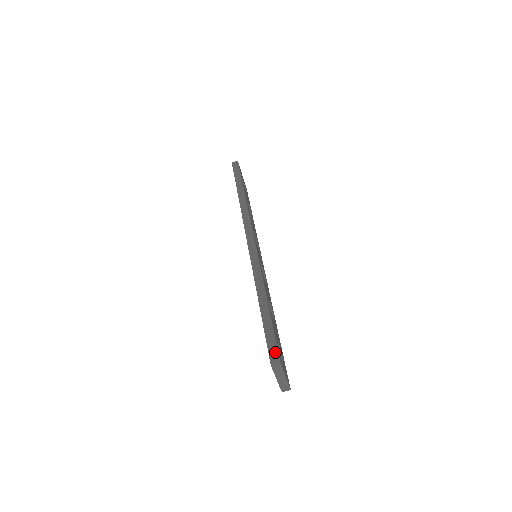
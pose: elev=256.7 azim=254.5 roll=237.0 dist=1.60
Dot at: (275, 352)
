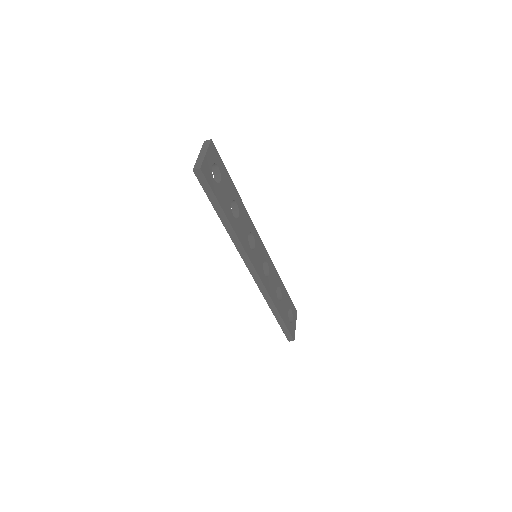
Dot at: (290, 337)
